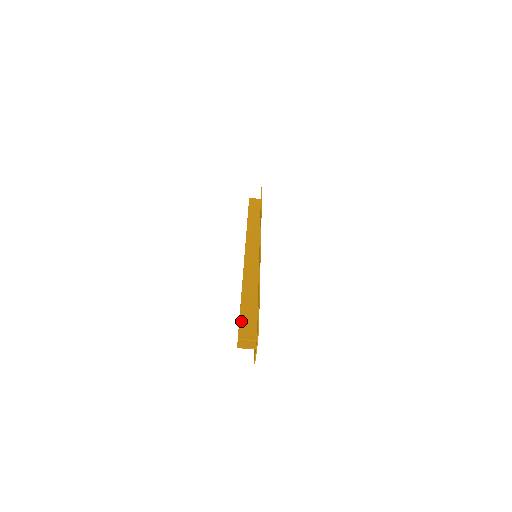
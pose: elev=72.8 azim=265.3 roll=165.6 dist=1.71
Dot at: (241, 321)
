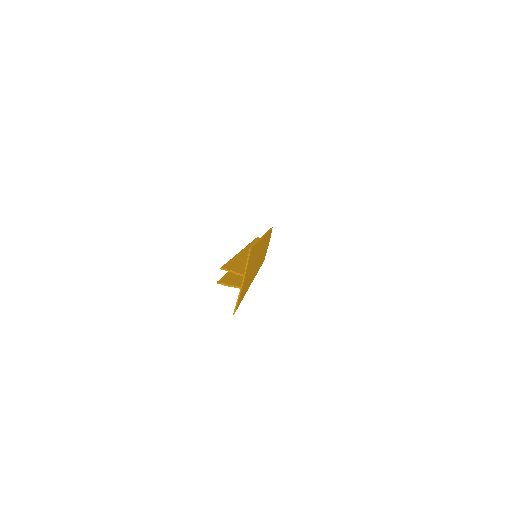
Dot at: (228, 263)
